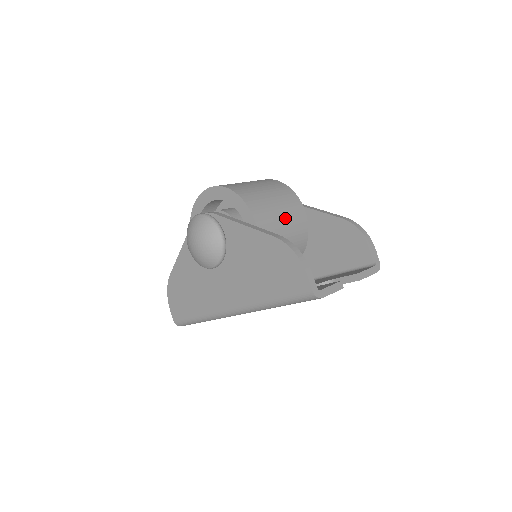
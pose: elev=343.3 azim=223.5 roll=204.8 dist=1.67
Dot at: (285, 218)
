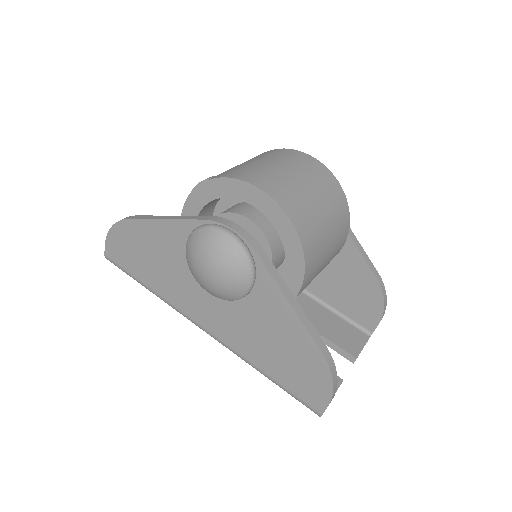
Dot at: (326, 264)
